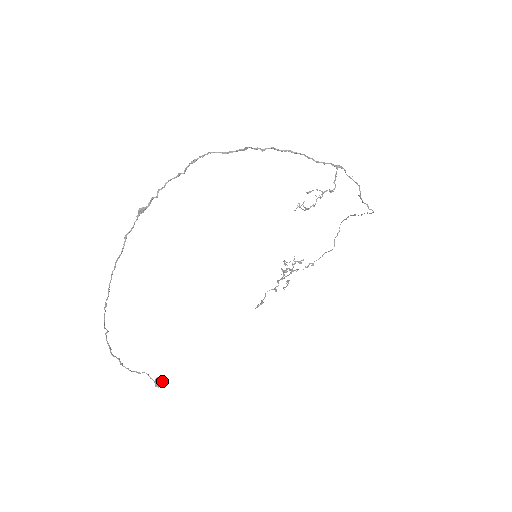
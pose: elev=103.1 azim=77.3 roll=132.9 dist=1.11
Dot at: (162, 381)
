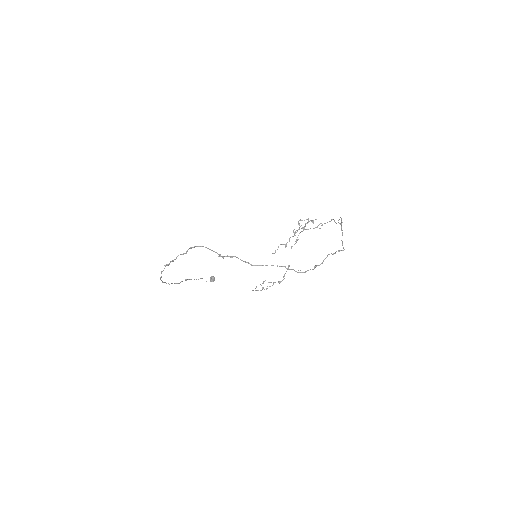
Dot at: (213, 280)
